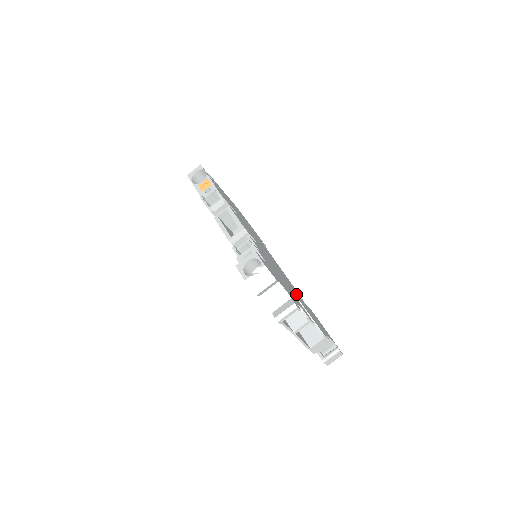
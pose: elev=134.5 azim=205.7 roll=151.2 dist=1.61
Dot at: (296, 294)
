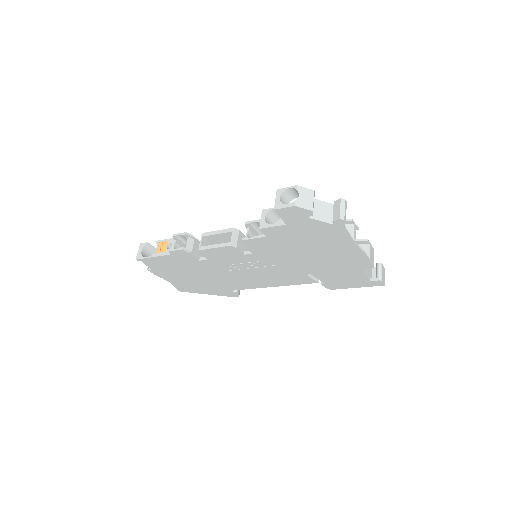
Dot at: occluded
